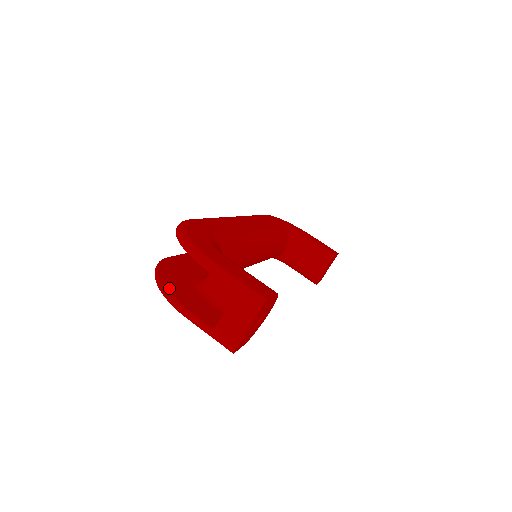
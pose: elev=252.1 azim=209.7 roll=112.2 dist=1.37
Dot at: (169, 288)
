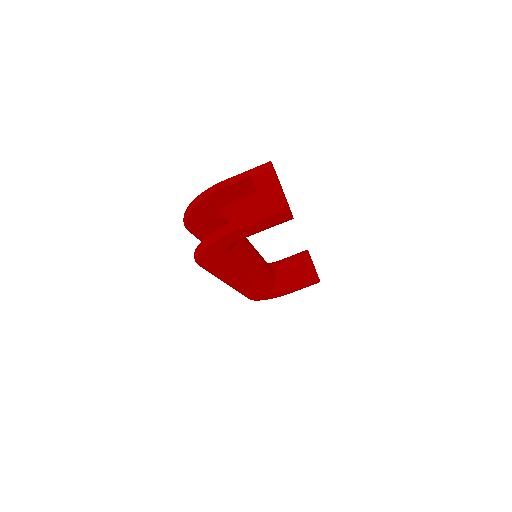
Dot at: (213, 234)
